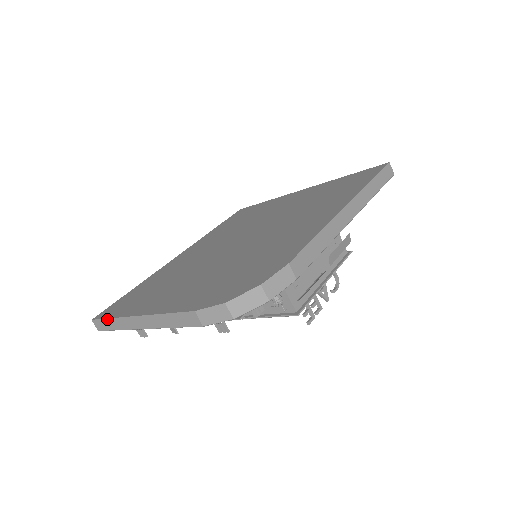
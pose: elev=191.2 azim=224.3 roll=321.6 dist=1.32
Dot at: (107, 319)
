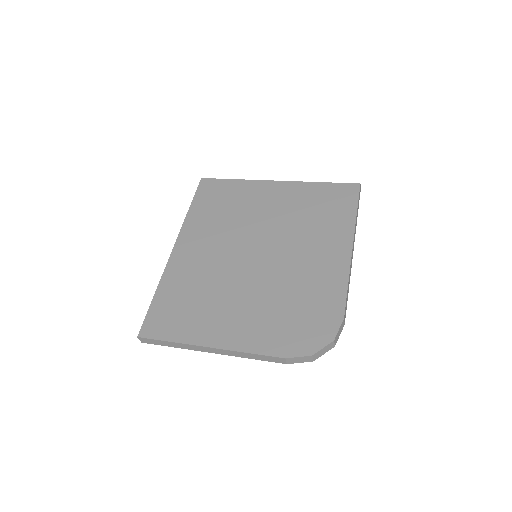
Dot at: (164, 341)
